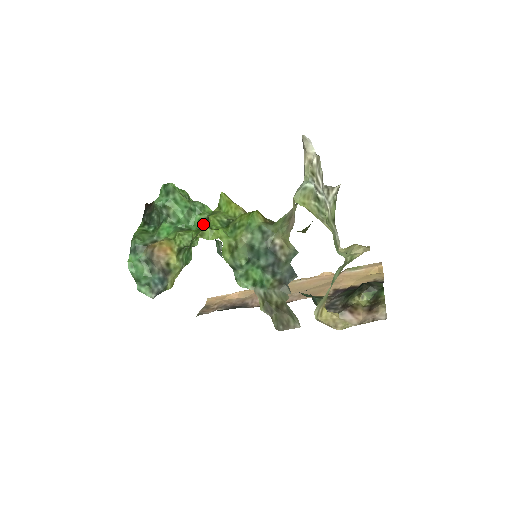
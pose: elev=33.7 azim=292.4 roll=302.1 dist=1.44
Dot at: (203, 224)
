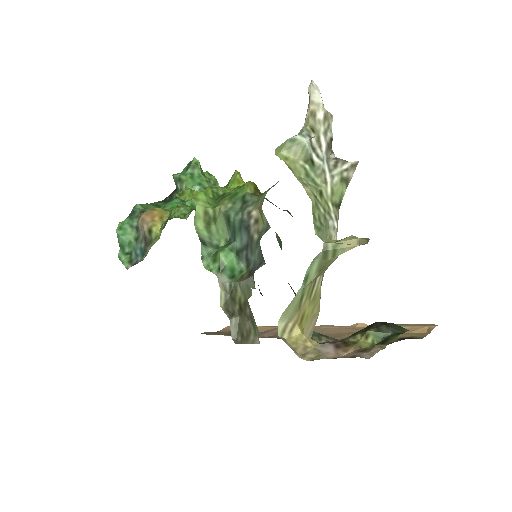
Dot at: occluded
